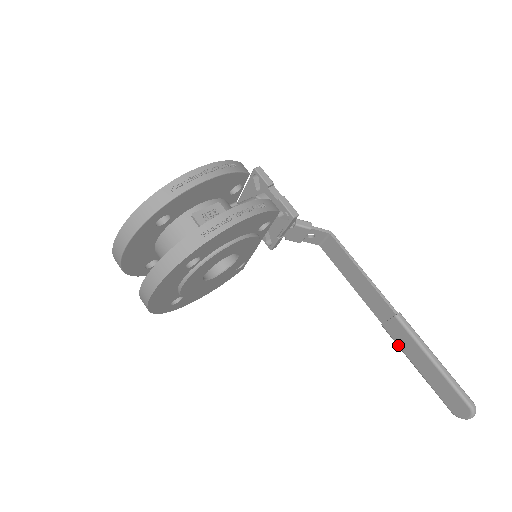
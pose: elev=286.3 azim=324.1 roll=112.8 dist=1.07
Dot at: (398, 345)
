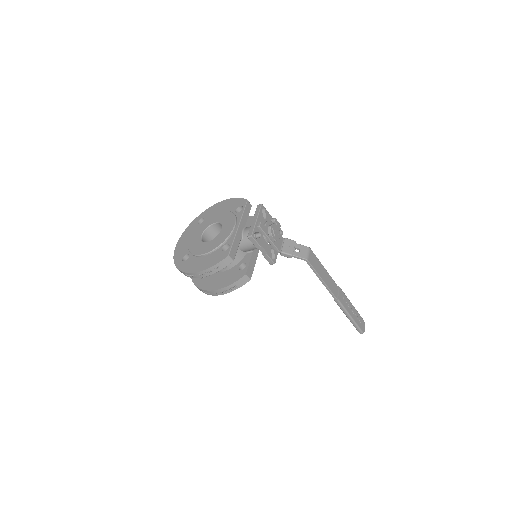
Dot at: occluded
